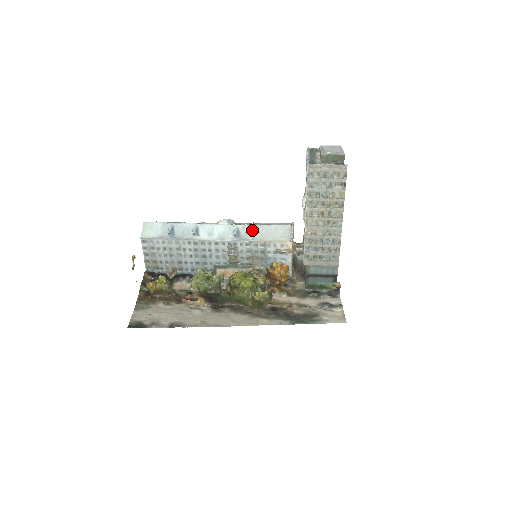
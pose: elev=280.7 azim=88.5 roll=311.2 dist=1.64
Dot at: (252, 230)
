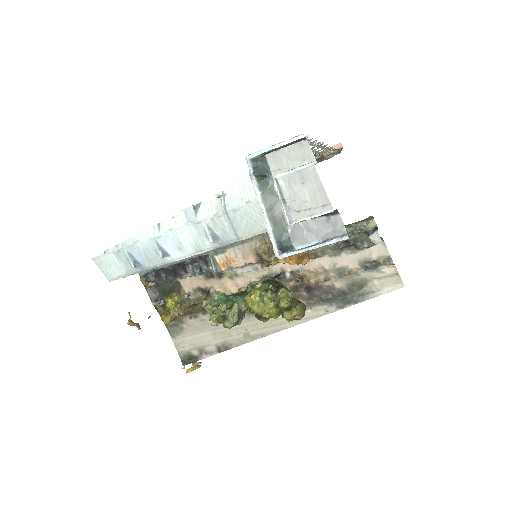
Dot at: (228, 224)
